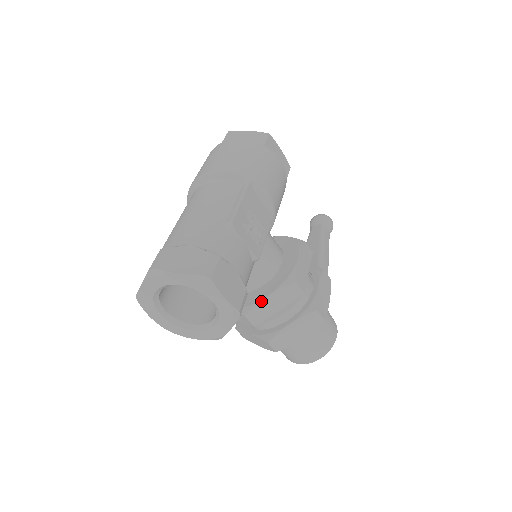
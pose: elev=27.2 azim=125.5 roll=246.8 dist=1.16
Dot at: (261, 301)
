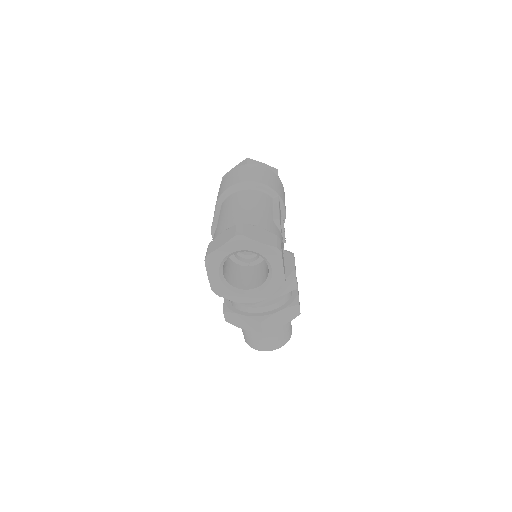
Dot at: occluded
